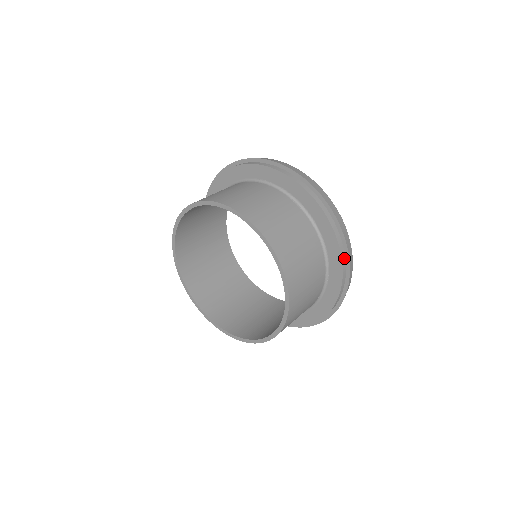
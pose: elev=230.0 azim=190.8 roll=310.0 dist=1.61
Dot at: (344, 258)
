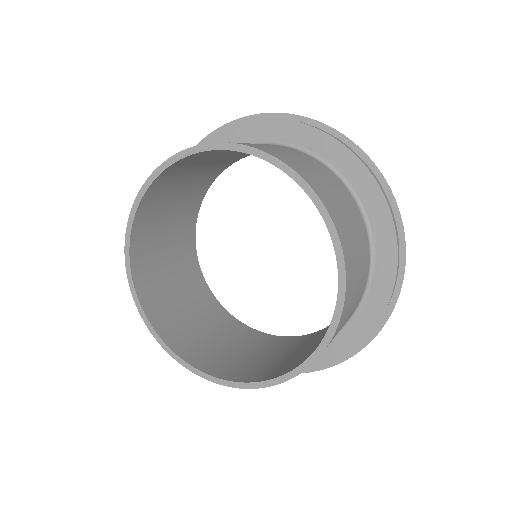
Dot at: (393, 217)
